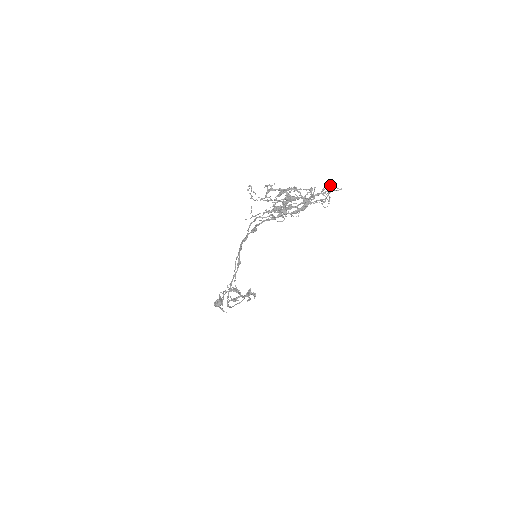
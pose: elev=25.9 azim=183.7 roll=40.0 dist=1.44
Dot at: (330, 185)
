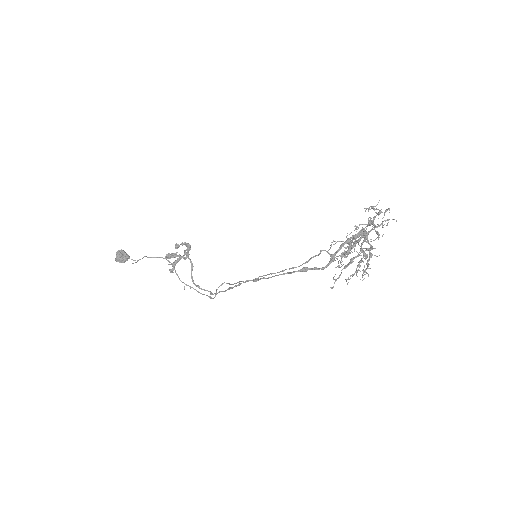
Dot at: (396, 220)
